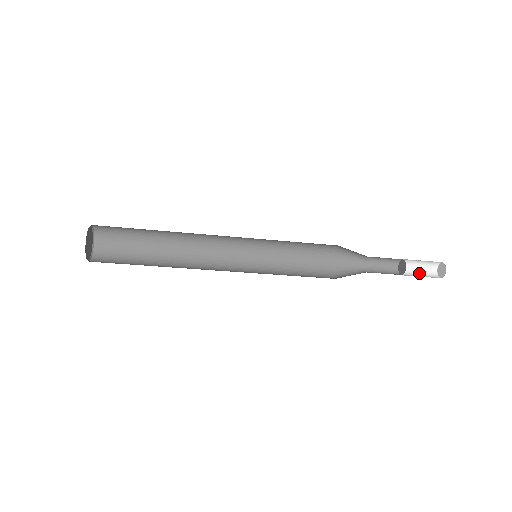
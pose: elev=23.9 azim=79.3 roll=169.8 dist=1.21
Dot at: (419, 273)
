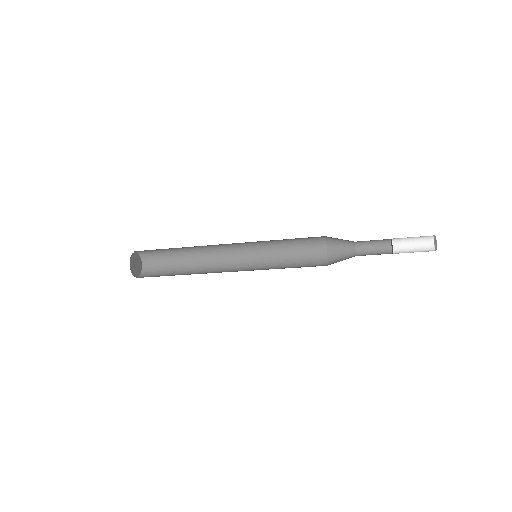
Dot at: (414, 251)
